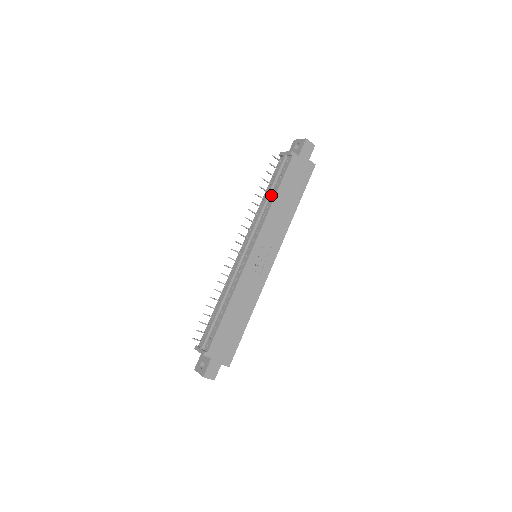
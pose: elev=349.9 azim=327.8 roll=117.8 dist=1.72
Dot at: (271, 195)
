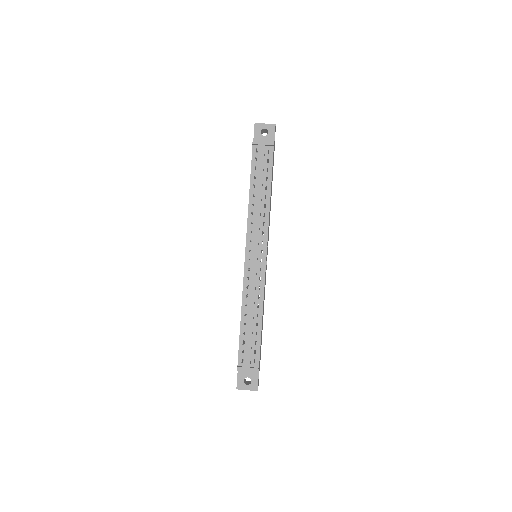
Dot at: (263, 191)
